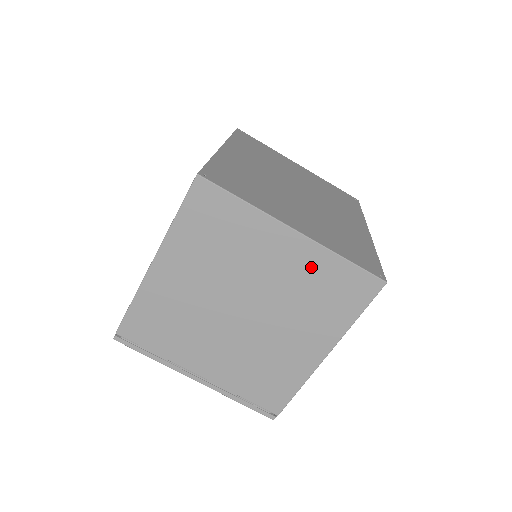
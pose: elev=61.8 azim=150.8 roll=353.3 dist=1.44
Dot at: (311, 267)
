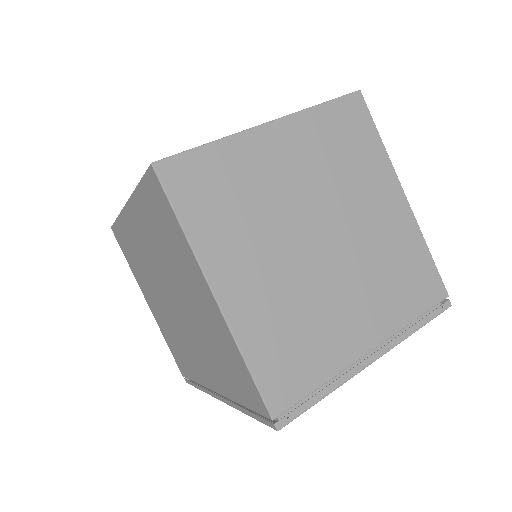
Dot at: (312, 138)
